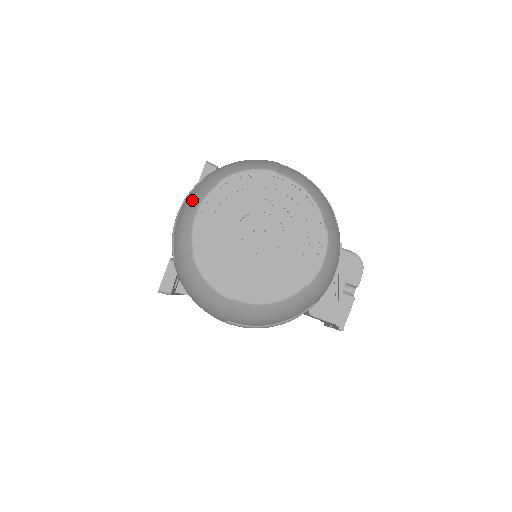
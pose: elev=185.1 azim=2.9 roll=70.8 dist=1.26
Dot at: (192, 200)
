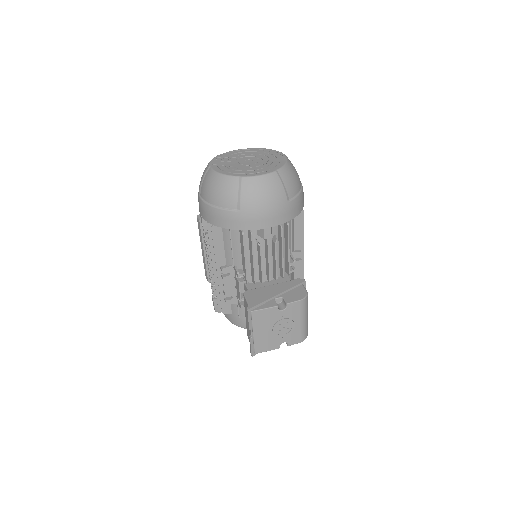
Dot at: occluded
